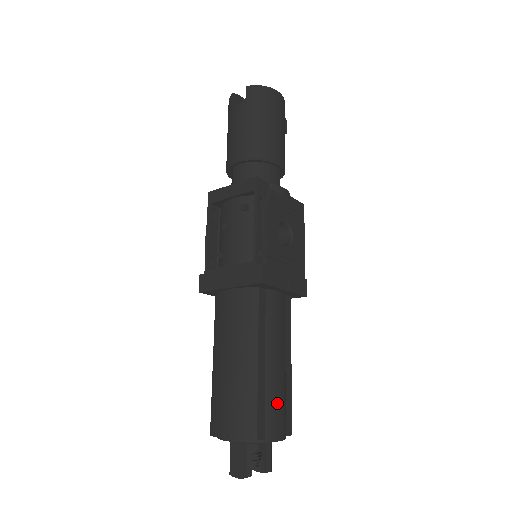
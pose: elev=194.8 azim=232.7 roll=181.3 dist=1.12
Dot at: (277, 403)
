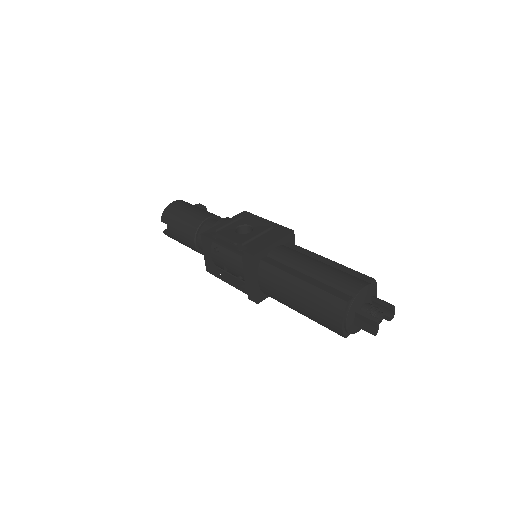
Dot at: (338, 279)
